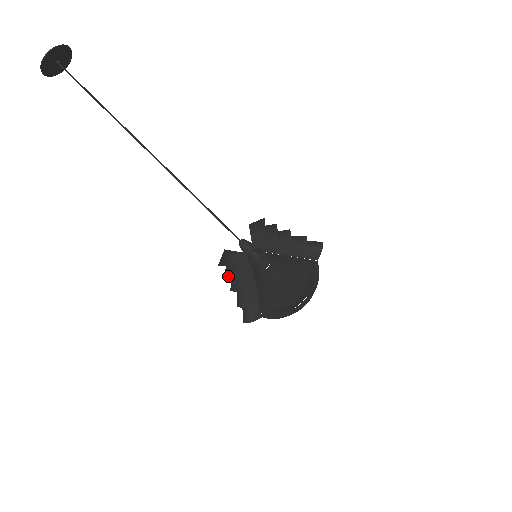
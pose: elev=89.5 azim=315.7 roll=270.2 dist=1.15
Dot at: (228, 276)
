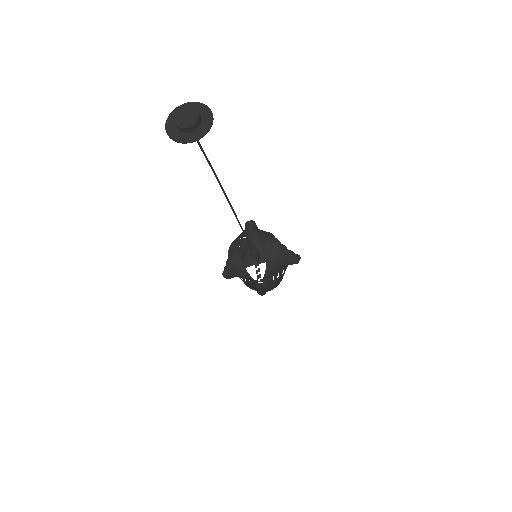
Dot at: (233, 269)
